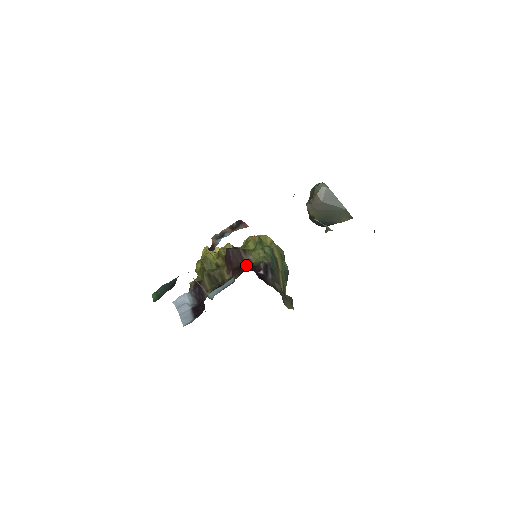
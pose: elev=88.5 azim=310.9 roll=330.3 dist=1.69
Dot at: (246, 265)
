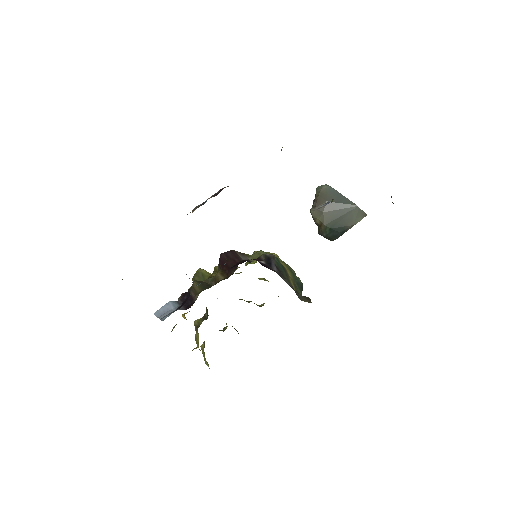
Dot at: (243, 261)
